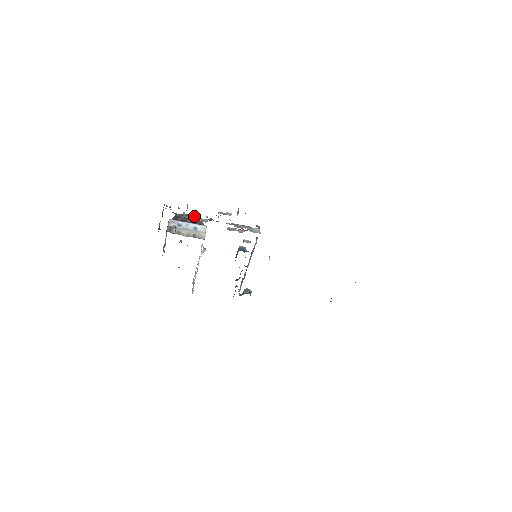
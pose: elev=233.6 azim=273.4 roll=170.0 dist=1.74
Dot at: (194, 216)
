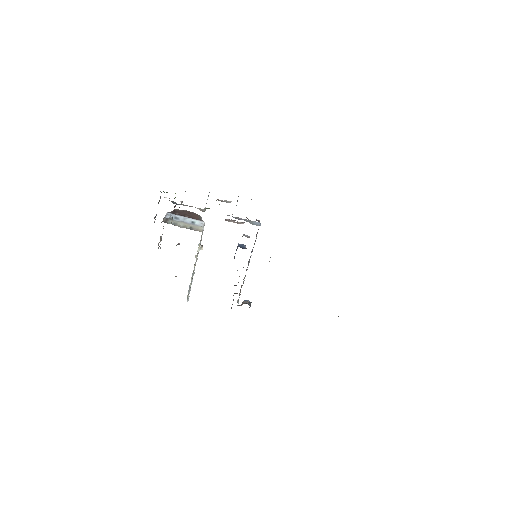
Dot at: (193, 213)
